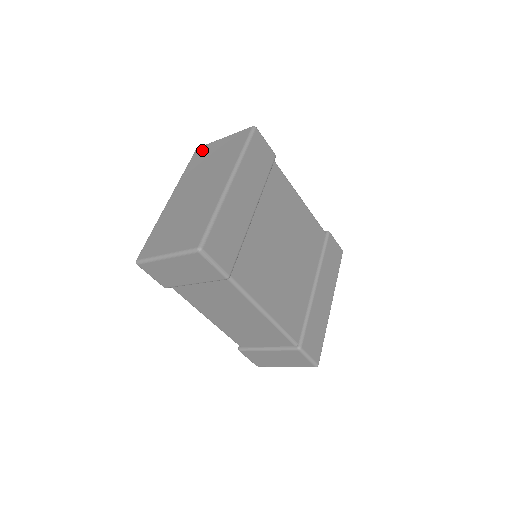
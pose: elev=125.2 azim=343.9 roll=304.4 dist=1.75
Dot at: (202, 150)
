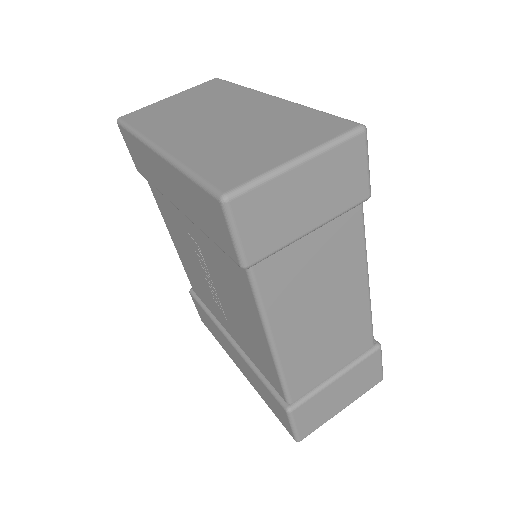
Dot at: (140, 112)
